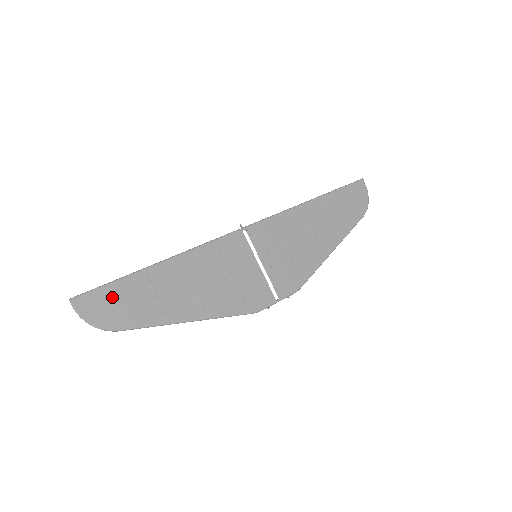
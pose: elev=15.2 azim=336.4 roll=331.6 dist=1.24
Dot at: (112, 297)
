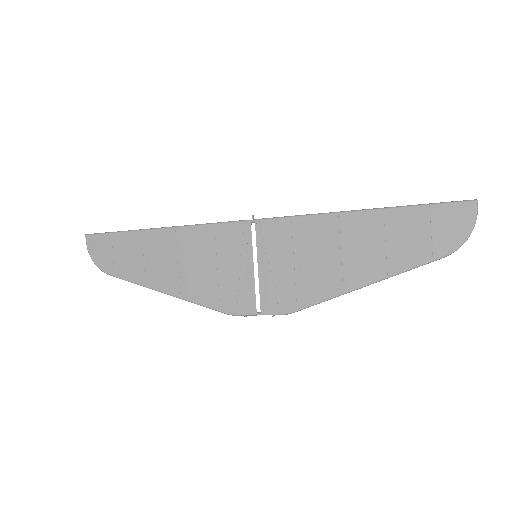
Dot at: (113, 245)
